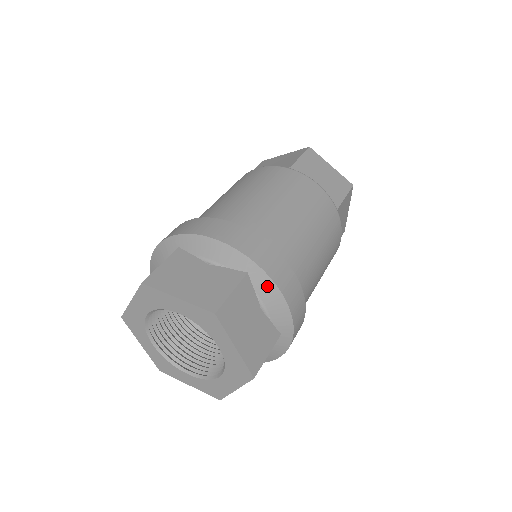
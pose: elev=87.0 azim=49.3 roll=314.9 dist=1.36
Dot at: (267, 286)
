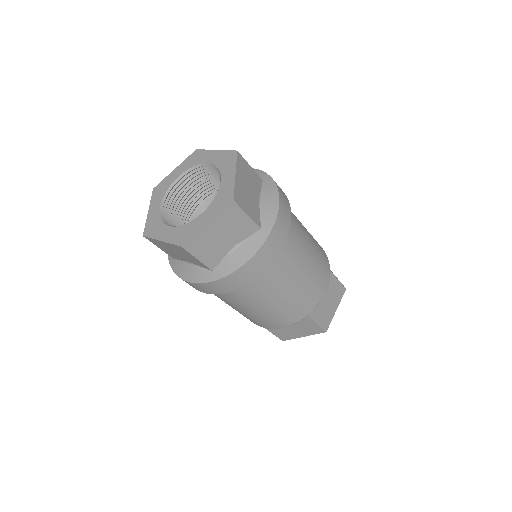
Dot at: (271, 189)
